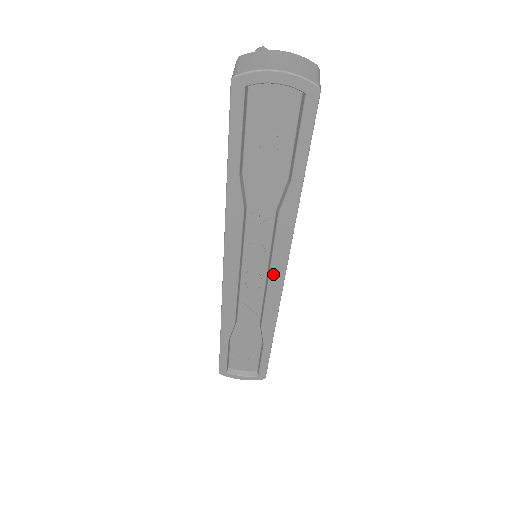
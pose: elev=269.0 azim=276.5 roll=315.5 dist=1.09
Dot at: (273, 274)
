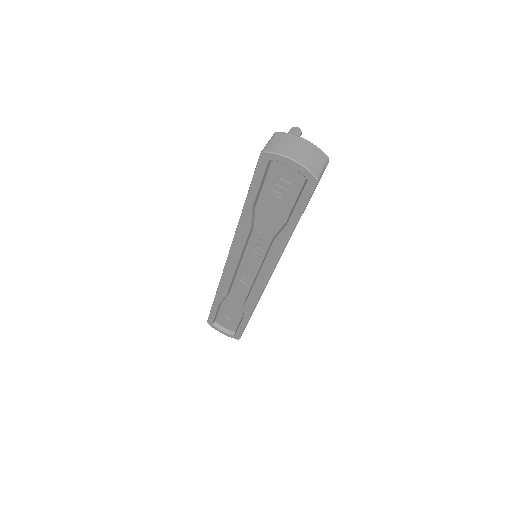
Dot at: (261, 276)
